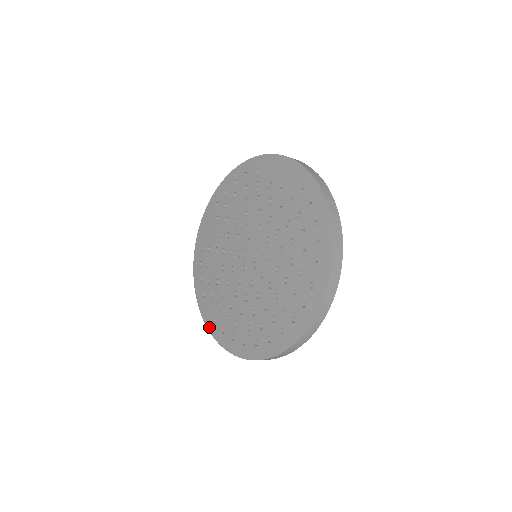
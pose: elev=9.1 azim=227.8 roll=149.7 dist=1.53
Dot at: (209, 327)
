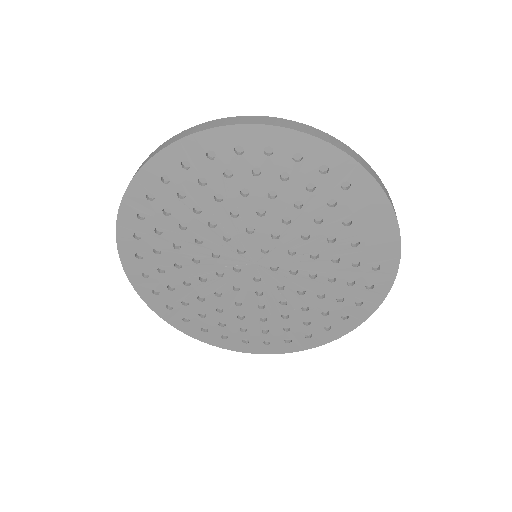
Dot at: (129, 273)
